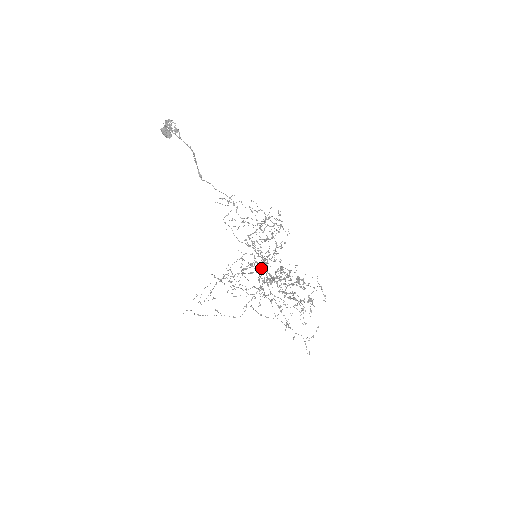
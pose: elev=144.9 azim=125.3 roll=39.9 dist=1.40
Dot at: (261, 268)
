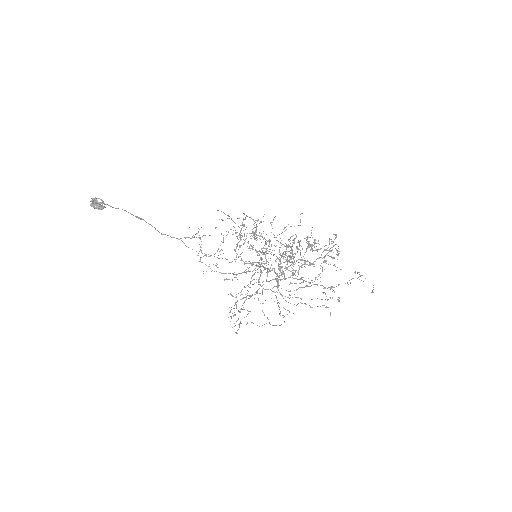
Dot at: occluded
